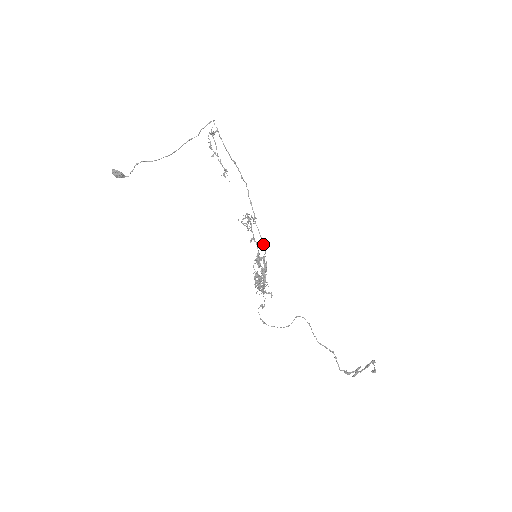
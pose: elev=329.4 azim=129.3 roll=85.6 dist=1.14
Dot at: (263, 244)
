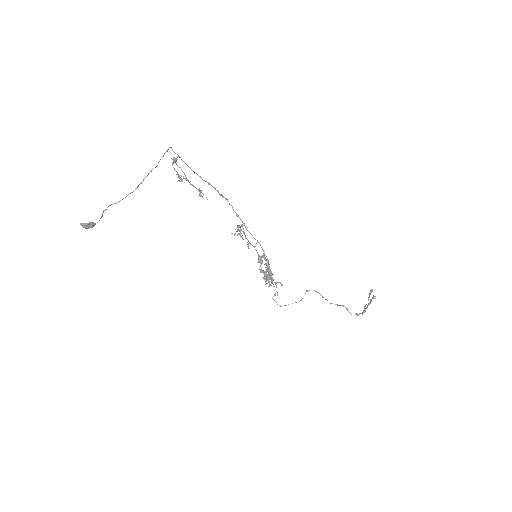
Dot at: (260, 245)
